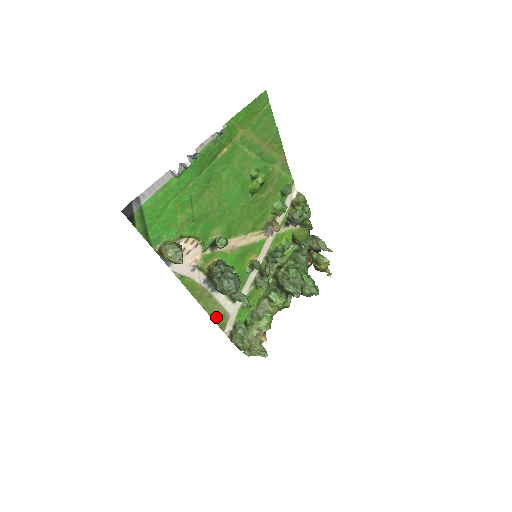
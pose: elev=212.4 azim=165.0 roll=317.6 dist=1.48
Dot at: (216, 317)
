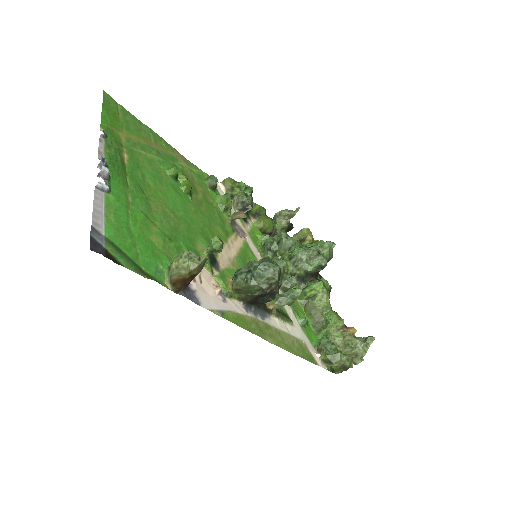
Dot at: (296, 351)
